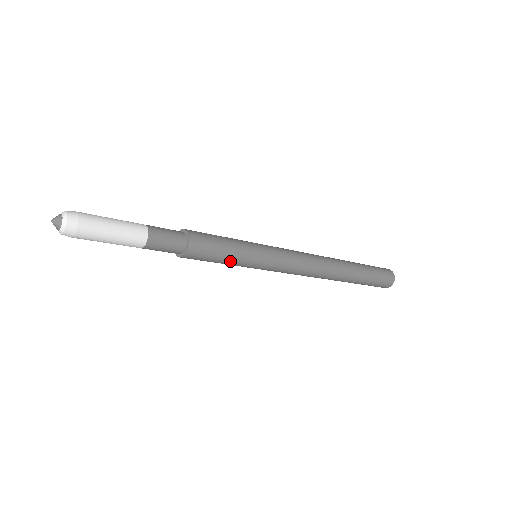
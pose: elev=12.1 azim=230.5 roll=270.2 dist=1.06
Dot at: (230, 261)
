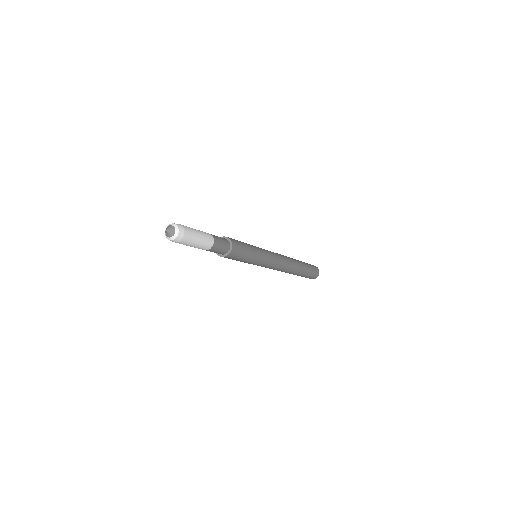
Dot at: (250, 256)
